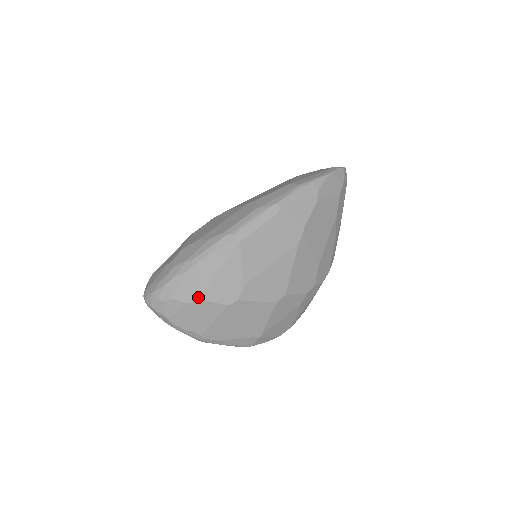
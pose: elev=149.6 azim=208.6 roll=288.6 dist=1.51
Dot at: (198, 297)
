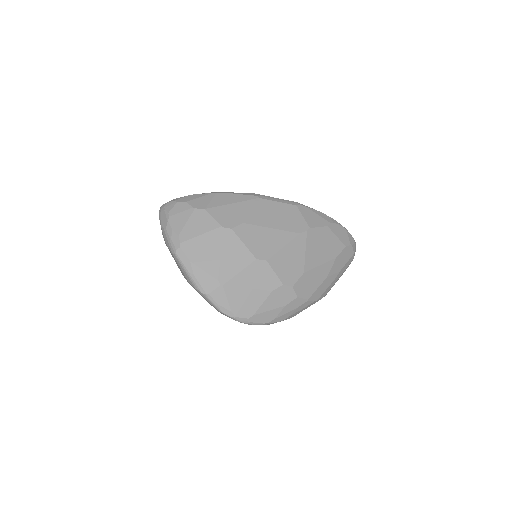
Dot at: (205, 208)
